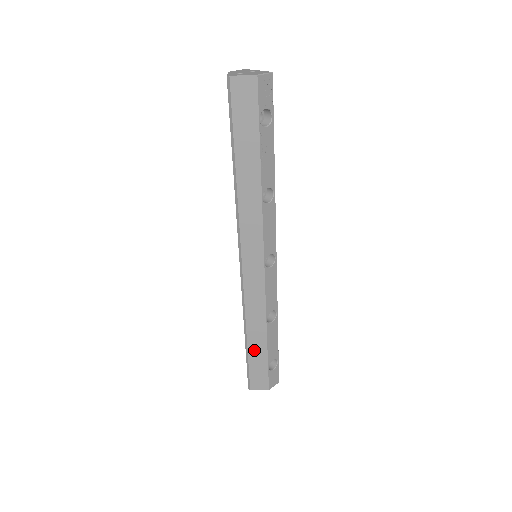
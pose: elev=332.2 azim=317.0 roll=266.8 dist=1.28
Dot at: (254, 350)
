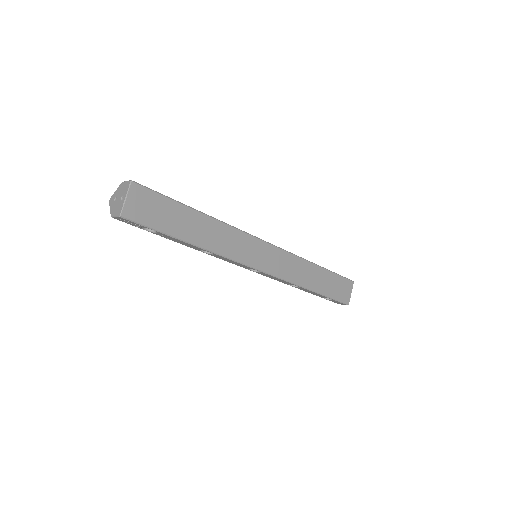
Dot at: occluded
